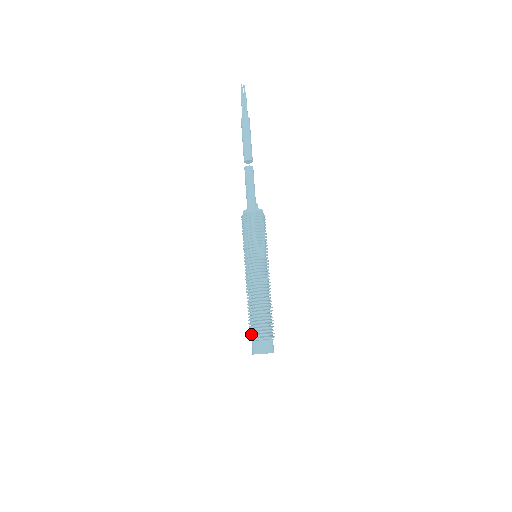
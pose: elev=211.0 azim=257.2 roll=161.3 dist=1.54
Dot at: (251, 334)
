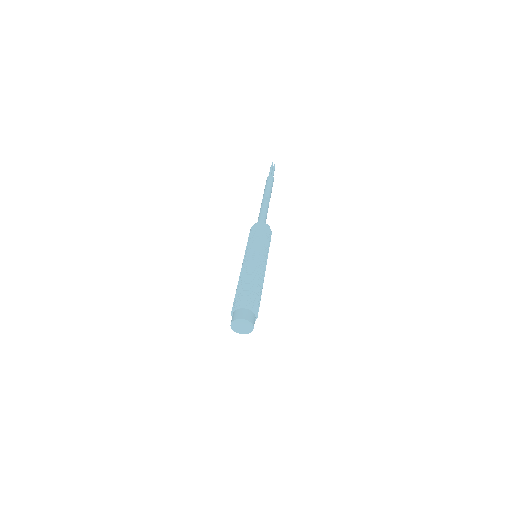
Dot at: occluded
